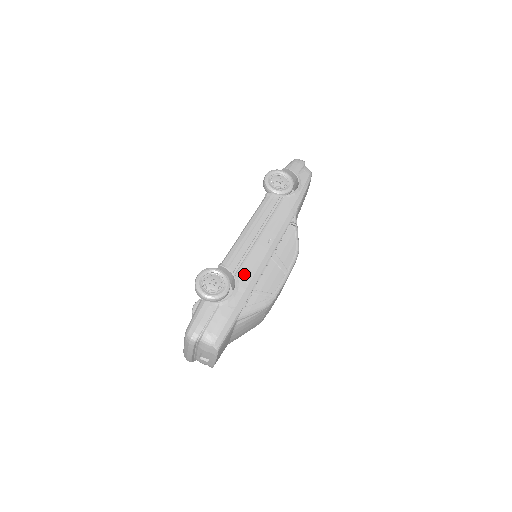
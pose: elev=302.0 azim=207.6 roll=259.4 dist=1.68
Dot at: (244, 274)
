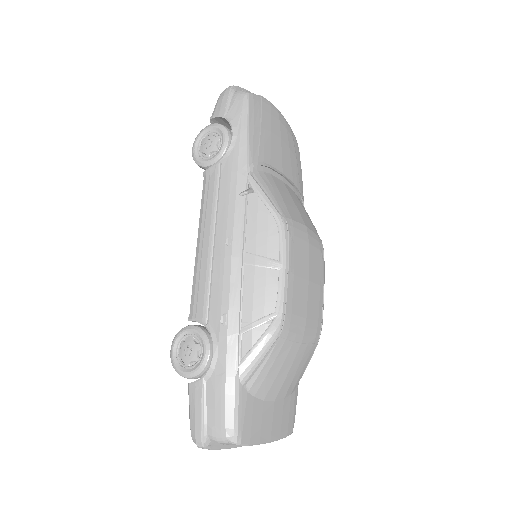
Dot at: (215, 315)
